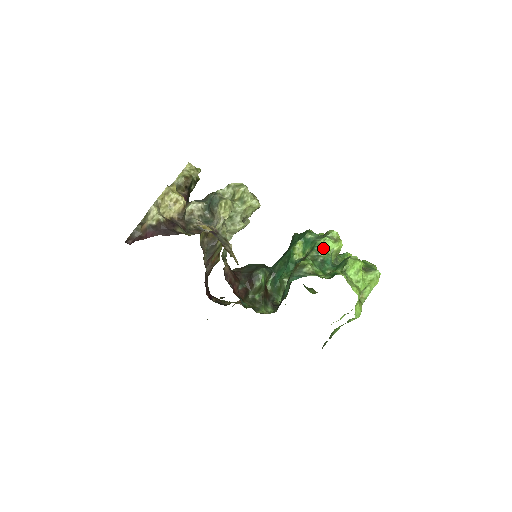
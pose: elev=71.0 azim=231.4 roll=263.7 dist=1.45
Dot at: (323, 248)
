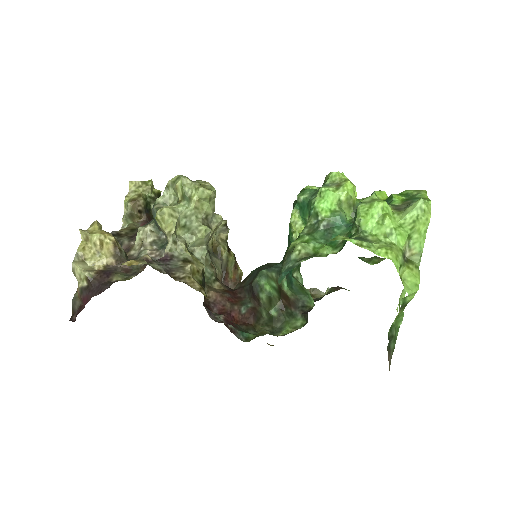
Dot at: (322, 207)
